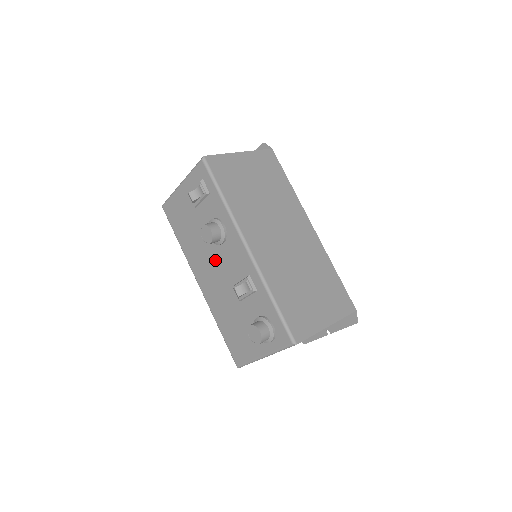
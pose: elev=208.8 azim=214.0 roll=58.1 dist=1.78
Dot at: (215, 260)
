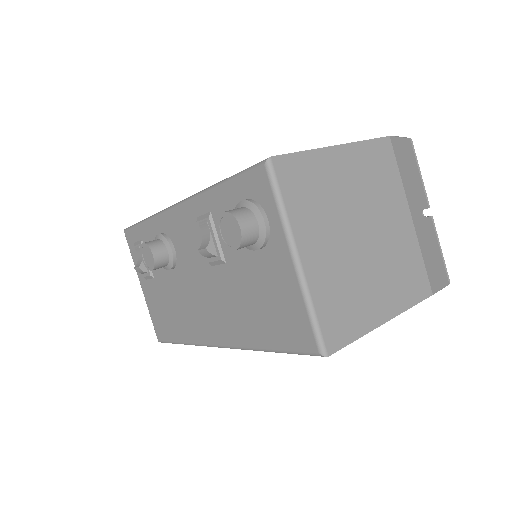
Dot at: (190, 281)
